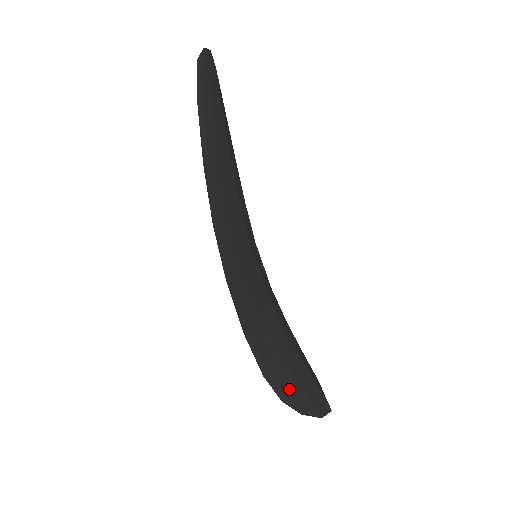
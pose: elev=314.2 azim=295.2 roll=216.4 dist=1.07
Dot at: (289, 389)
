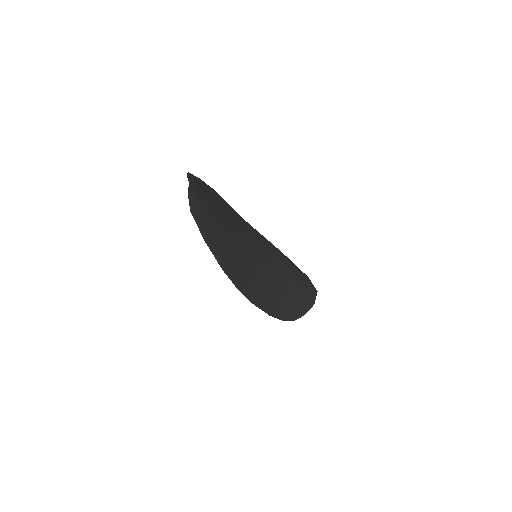
Dot at: (296, 311)
